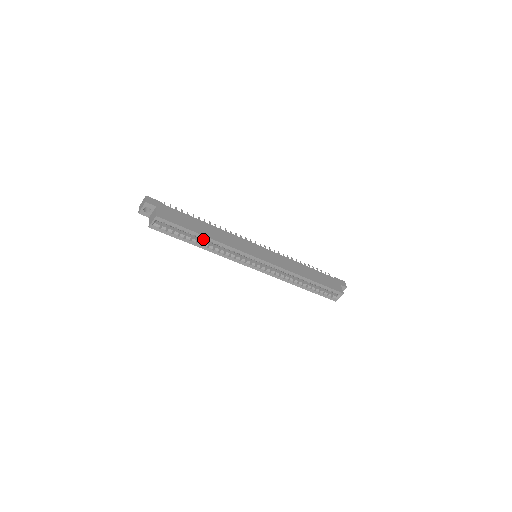
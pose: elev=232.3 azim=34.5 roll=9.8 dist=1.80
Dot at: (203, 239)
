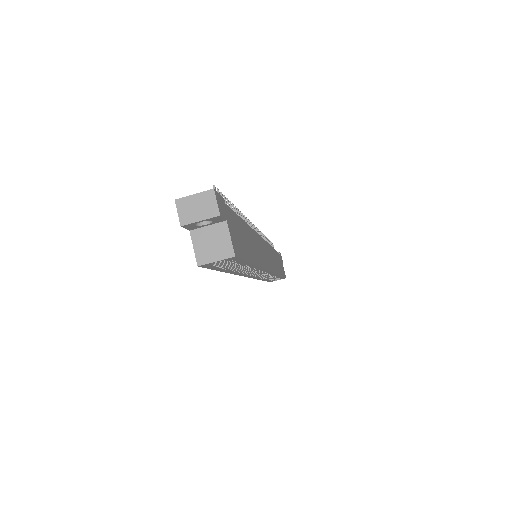
Dot at: (247, 267)
